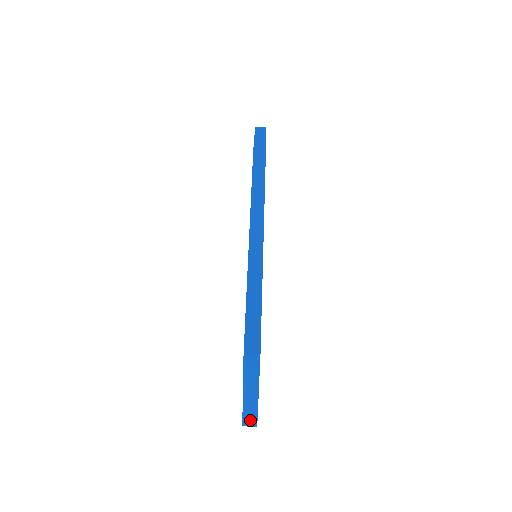
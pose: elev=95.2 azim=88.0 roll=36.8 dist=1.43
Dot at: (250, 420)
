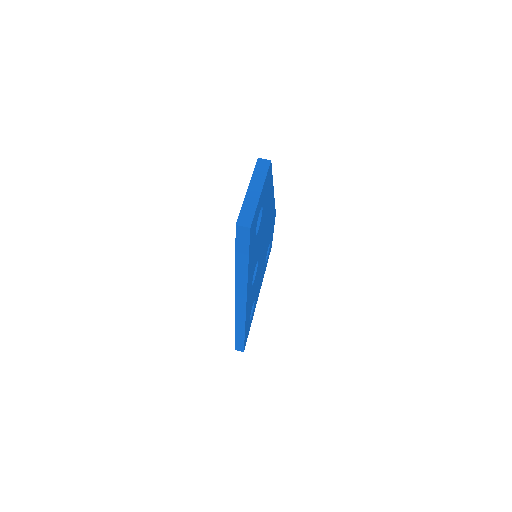
Dot at: (245, 219)
